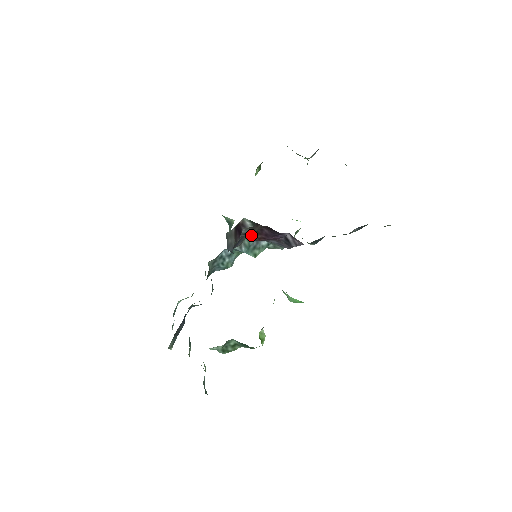
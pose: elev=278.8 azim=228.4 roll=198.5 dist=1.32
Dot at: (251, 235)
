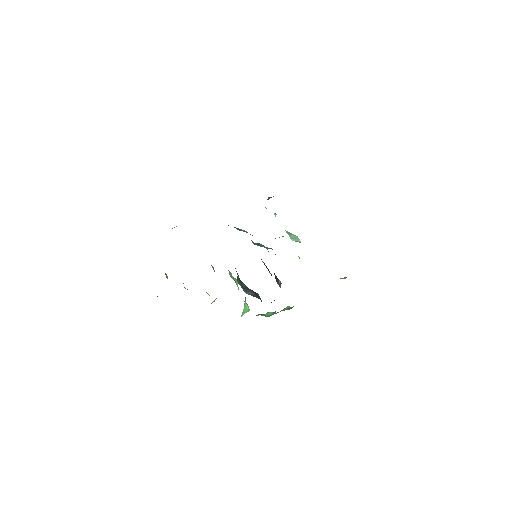
Dot at: (262, 261)
